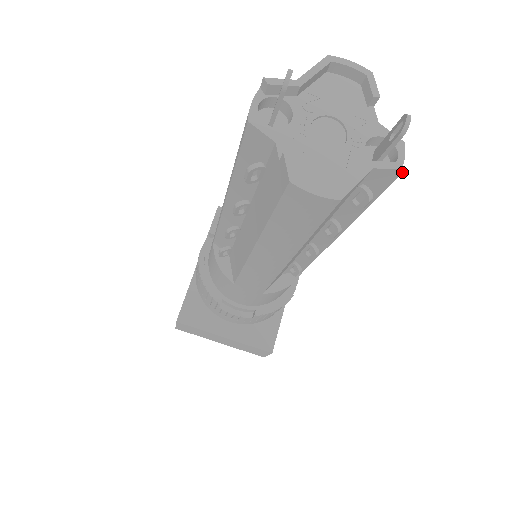
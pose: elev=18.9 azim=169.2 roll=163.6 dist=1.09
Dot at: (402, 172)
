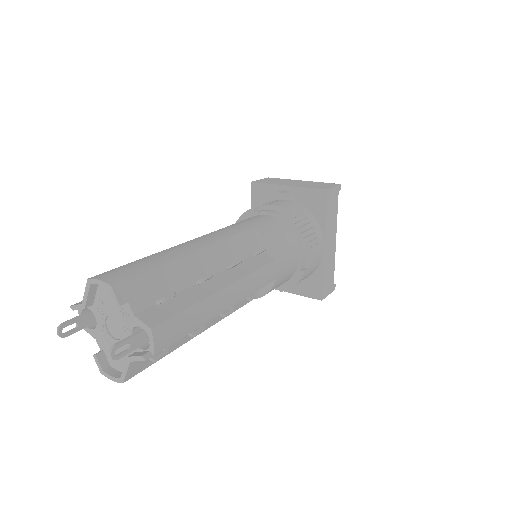
Dot at: occluded
